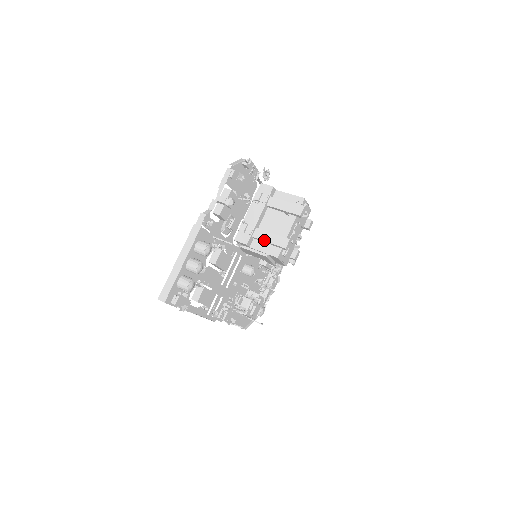
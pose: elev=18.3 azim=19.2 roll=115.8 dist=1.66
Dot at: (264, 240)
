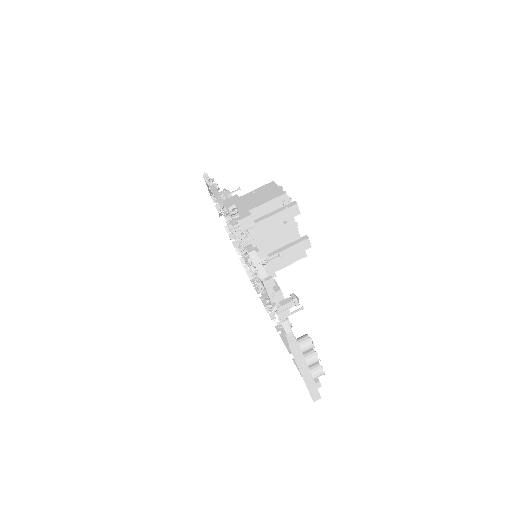
Dot at: occluded
